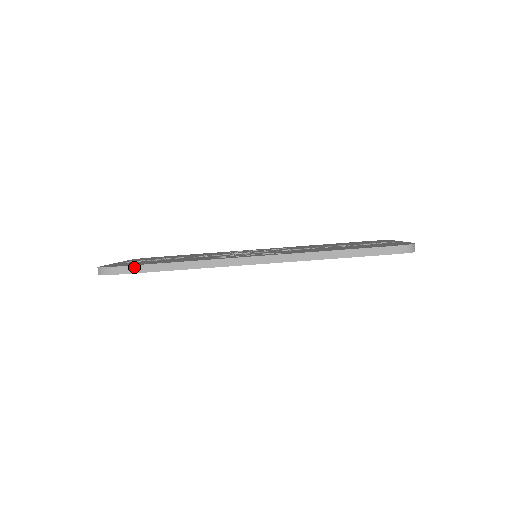
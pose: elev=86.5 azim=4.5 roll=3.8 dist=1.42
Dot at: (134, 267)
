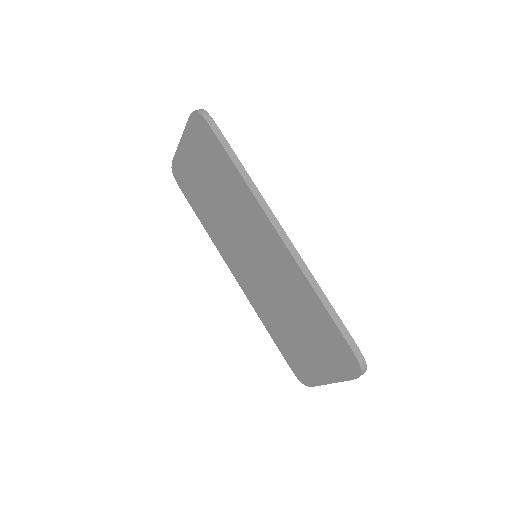
Dot at: (222, 136)
